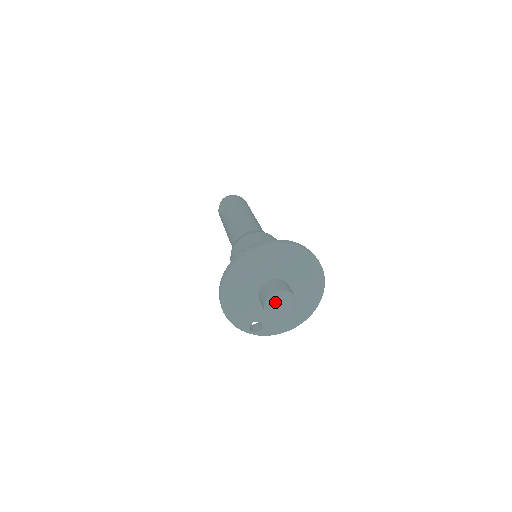
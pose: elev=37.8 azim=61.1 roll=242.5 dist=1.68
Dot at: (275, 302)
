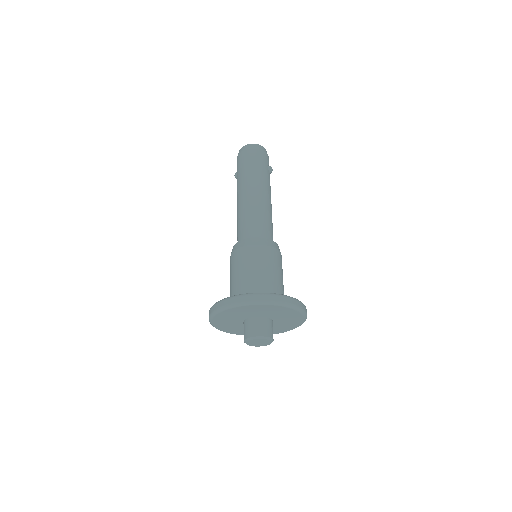
Dot at: (251, 343)
